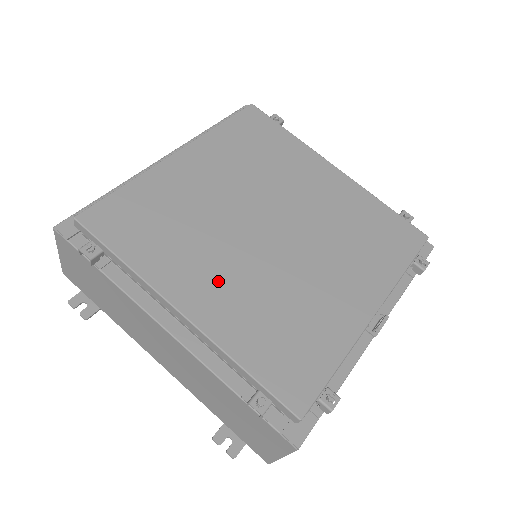
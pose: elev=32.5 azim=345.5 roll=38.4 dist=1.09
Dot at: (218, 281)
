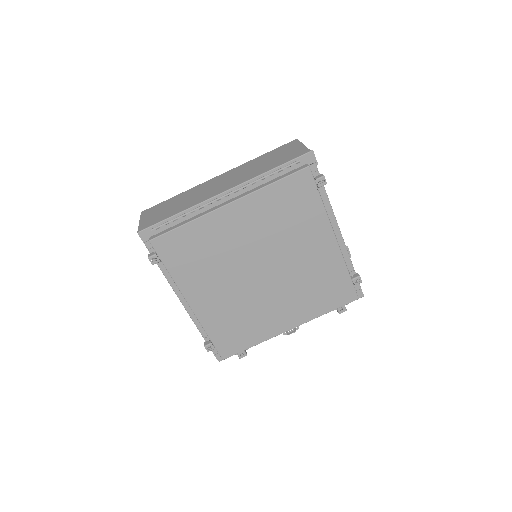
Dot at: (215, 295)
